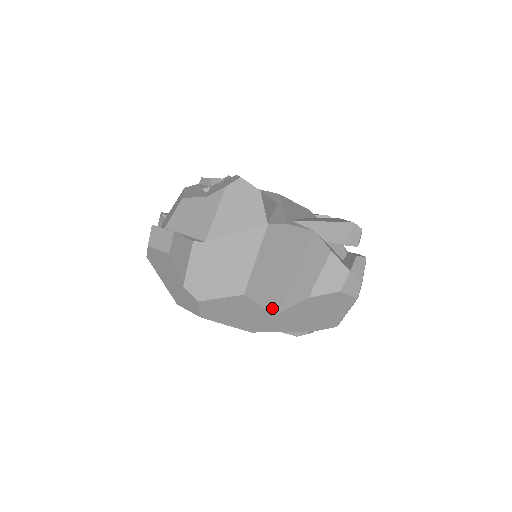
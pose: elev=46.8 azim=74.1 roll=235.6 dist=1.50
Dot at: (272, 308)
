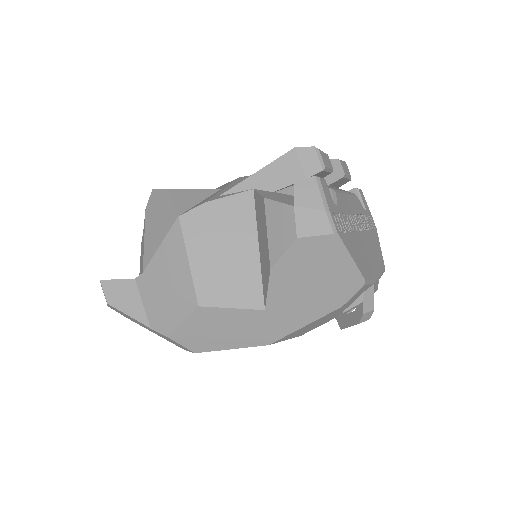
Dot at: (253, 305)
